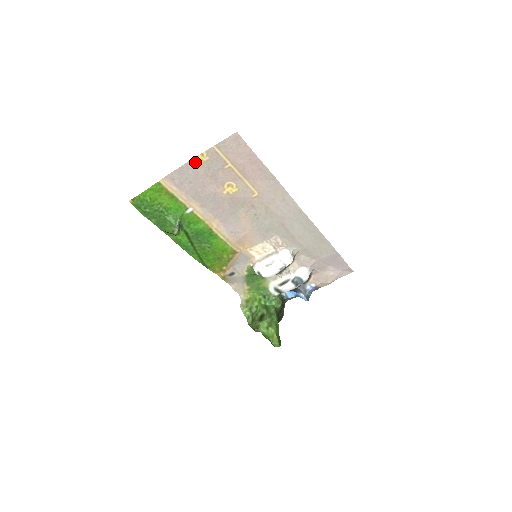
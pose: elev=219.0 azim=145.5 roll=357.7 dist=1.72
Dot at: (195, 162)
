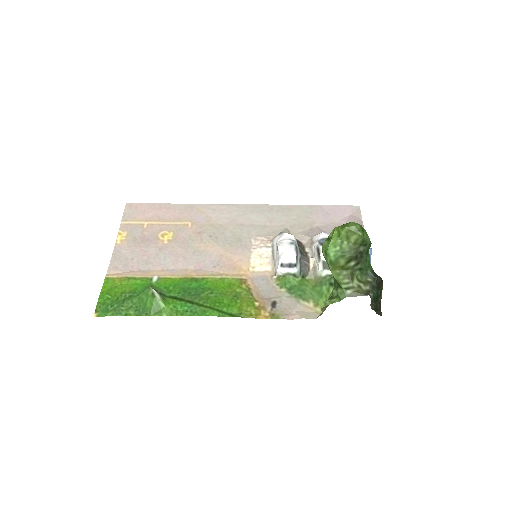
Dot at: (120, 243)
